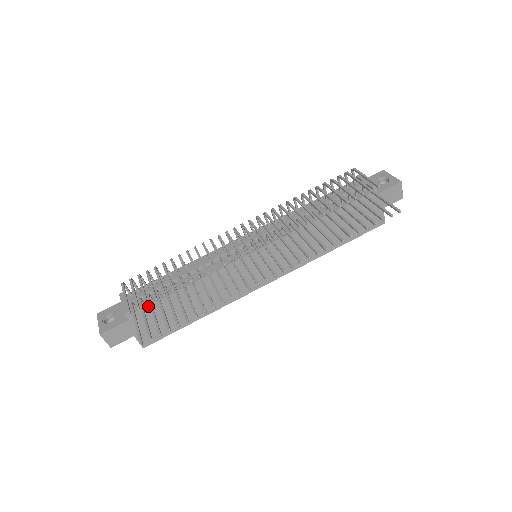
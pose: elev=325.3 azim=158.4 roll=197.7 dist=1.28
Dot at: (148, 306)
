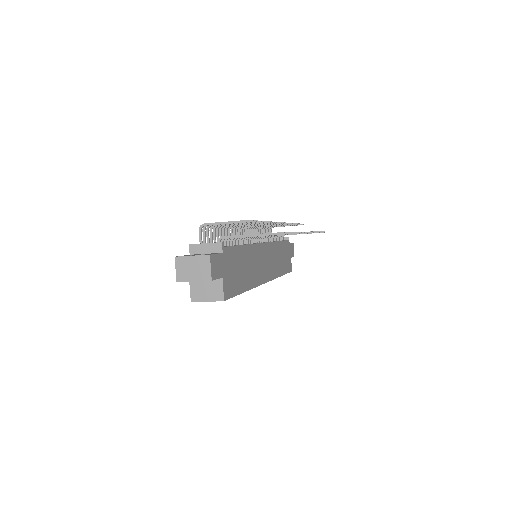
Dot at: (231, 247)
